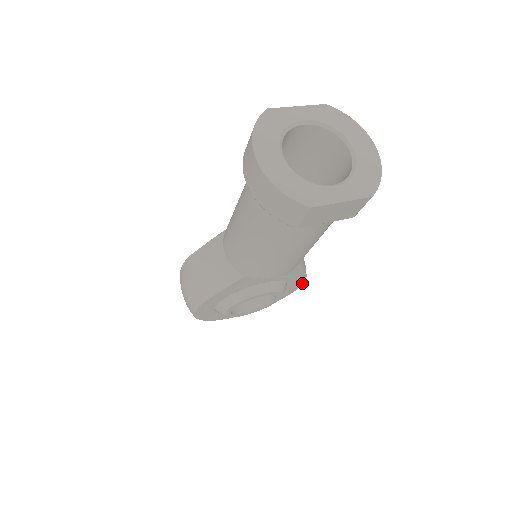
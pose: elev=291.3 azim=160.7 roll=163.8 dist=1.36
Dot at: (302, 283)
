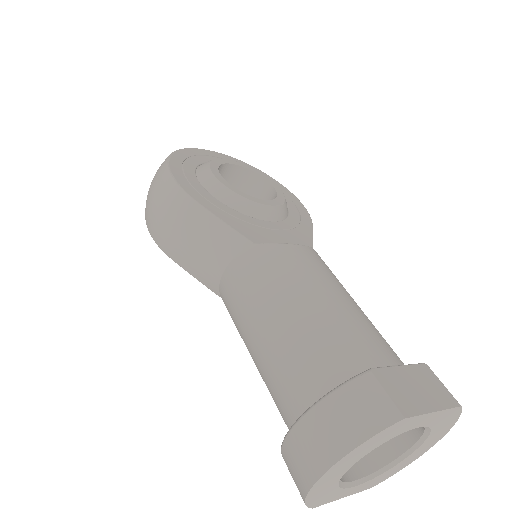
Dot at: occluded
